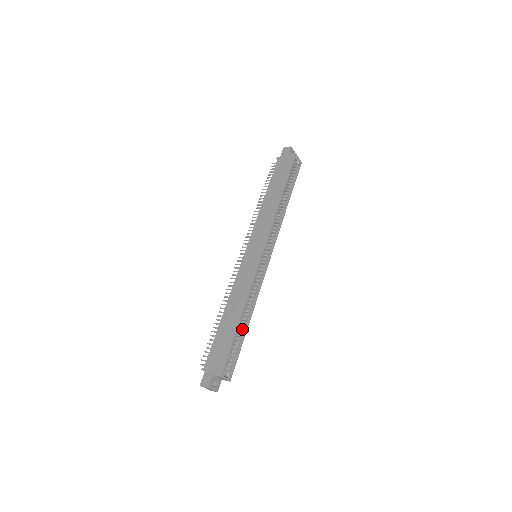
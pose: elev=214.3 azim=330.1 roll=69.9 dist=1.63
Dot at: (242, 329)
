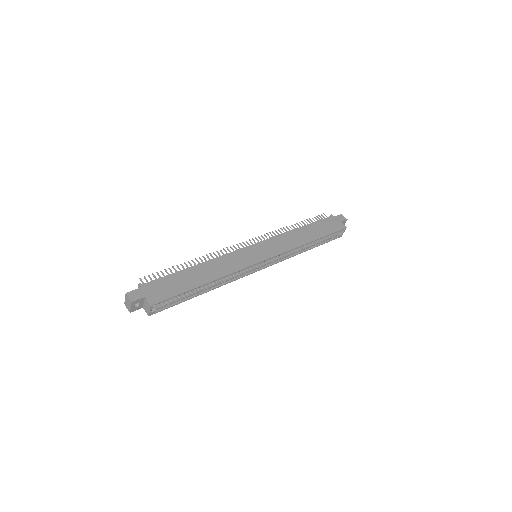
Dot at: (196, 291)
